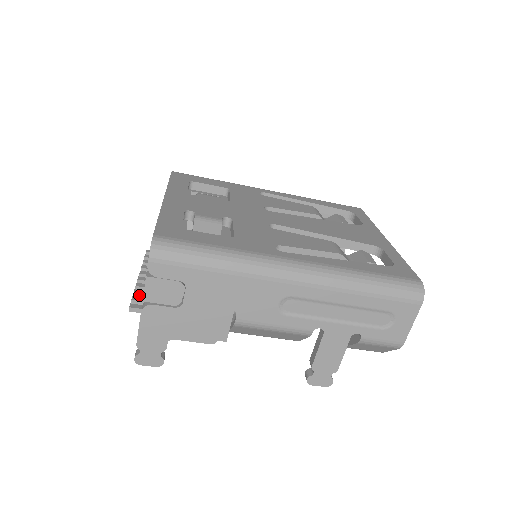
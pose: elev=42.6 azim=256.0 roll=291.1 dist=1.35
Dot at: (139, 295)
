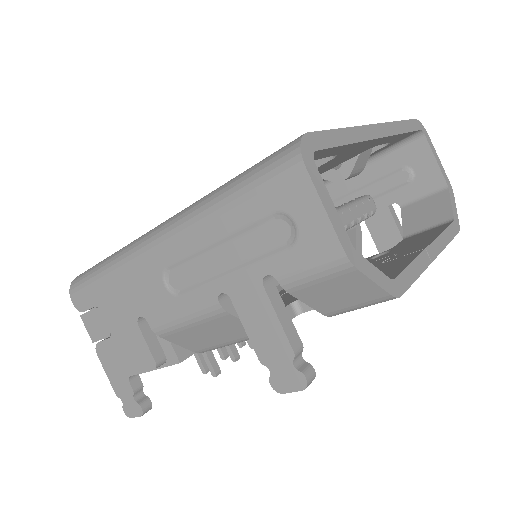
Dot at: occluded
